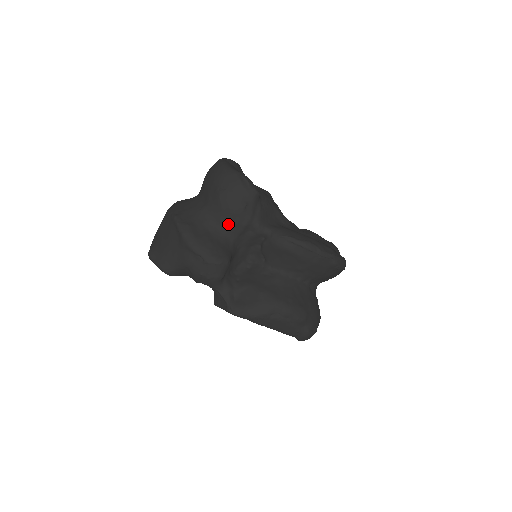
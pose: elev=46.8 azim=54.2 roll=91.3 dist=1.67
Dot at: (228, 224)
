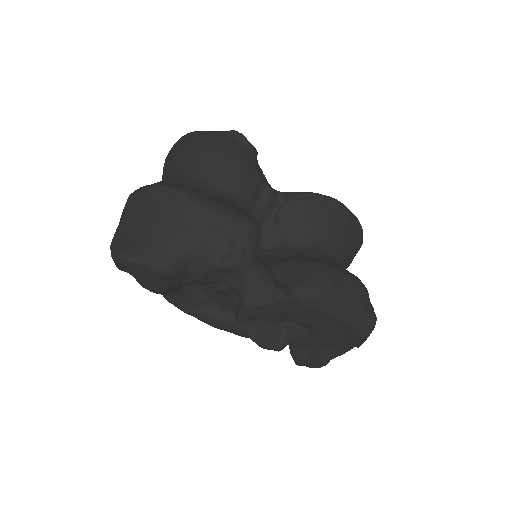
Dot at: (234, 186)
